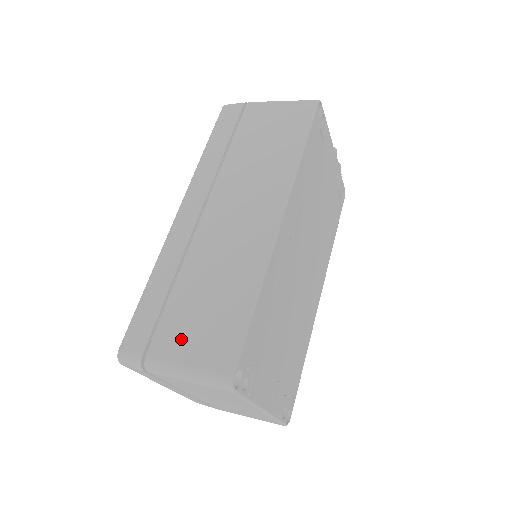
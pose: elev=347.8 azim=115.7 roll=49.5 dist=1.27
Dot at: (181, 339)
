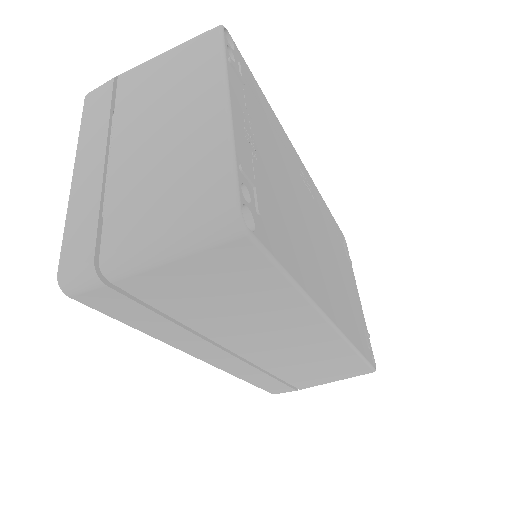
Dot at: occluded
